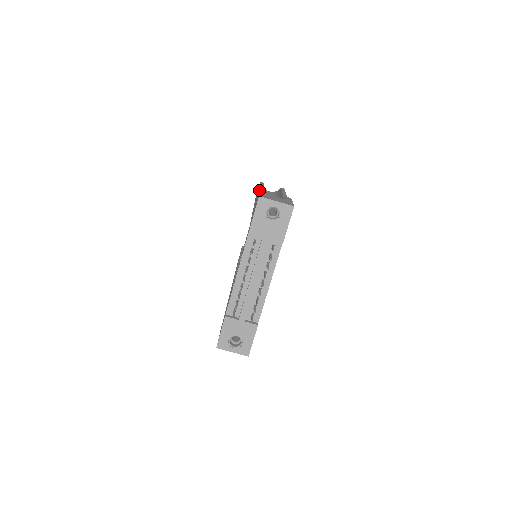
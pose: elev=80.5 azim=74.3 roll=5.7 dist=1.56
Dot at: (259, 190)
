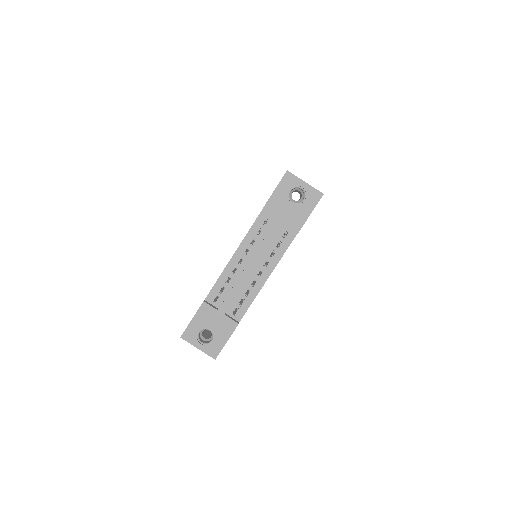
Dot at: occluded
